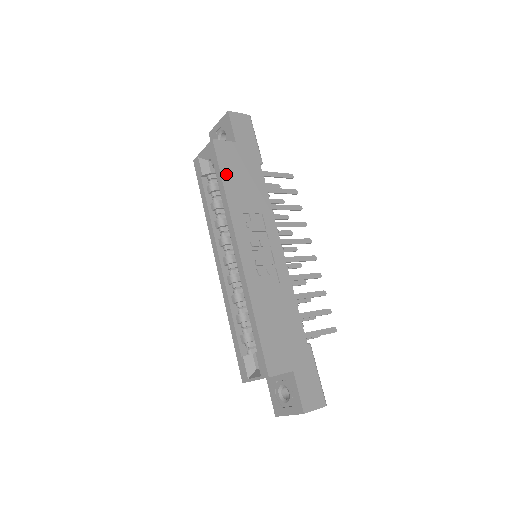
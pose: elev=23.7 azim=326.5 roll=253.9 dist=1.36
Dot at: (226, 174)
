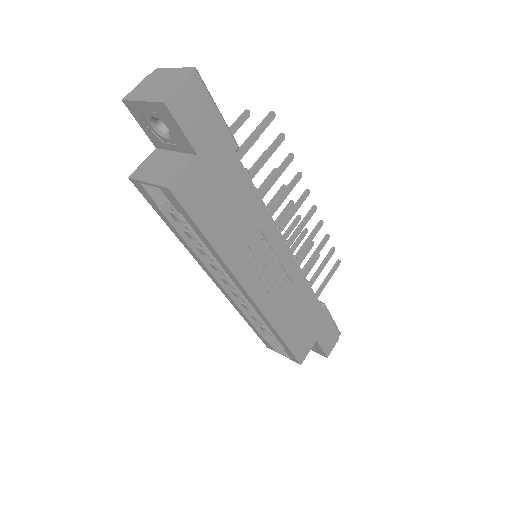
Dot at: (206, 224)
